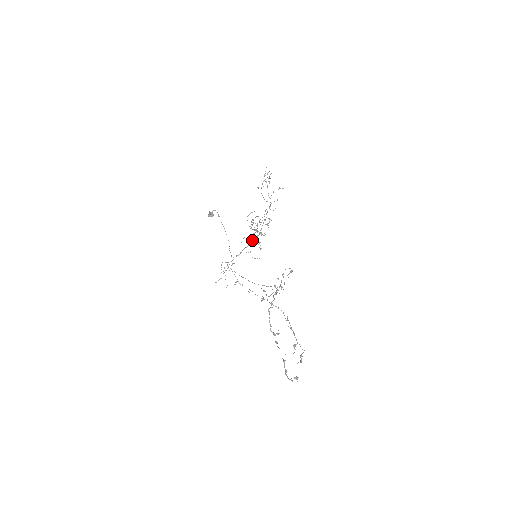
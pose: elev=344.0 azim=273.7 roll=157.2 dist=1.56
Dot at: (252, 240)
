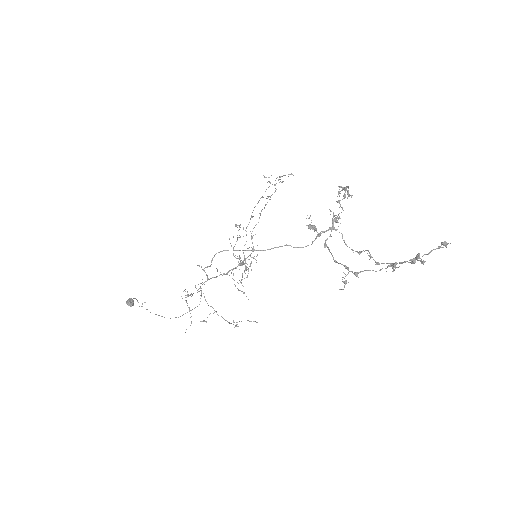
Dot at: (233, 268)
